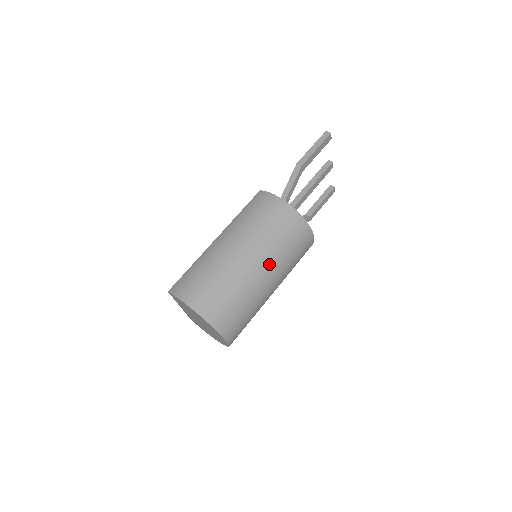
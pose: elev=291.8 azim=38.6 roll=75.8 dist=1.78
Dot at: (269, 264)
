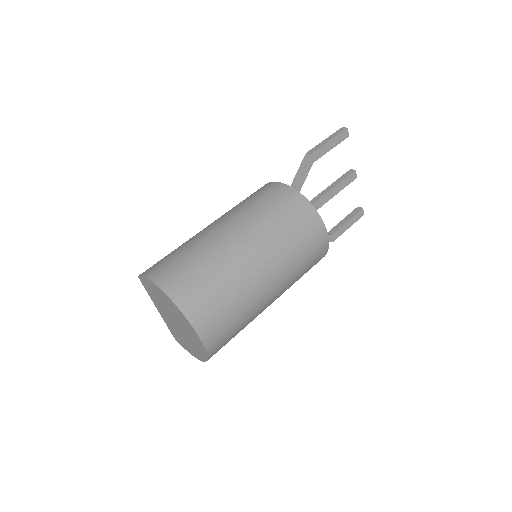
Dot at: (264, 248)
